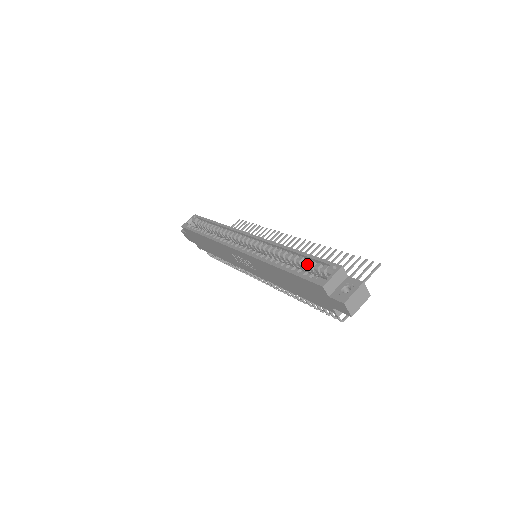
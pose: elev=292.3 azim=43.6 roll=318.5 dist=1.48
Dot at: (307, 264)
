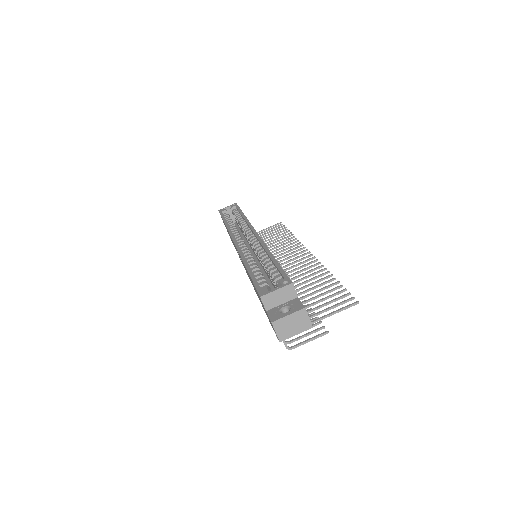
Dot at: occluded
